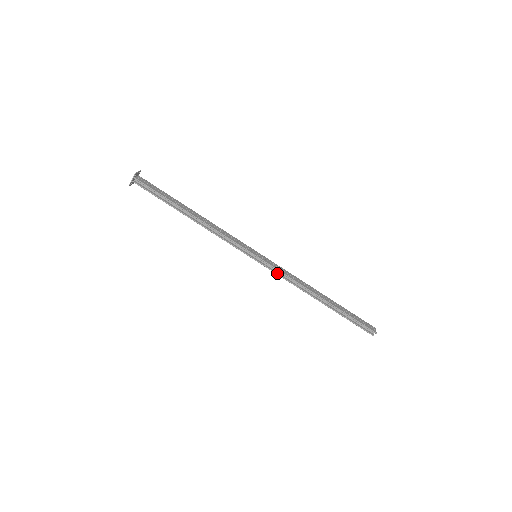
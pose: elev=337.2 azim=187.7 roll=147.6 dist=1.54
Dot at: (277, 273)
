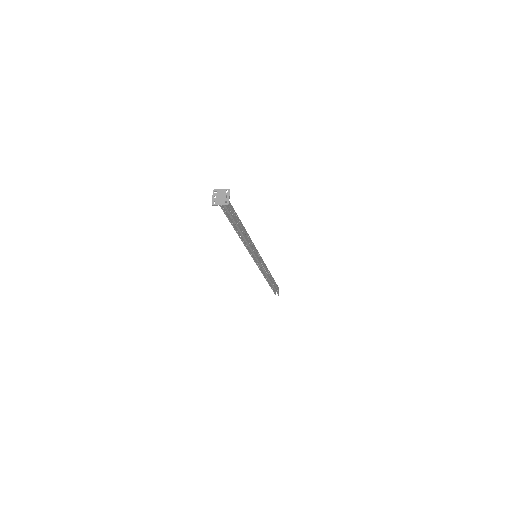
Dot at: (259, 268)
